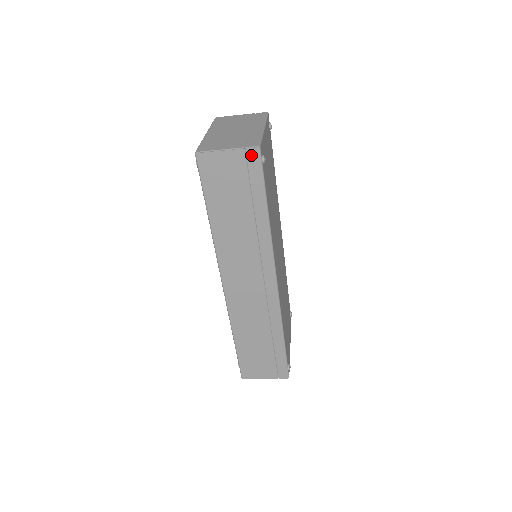
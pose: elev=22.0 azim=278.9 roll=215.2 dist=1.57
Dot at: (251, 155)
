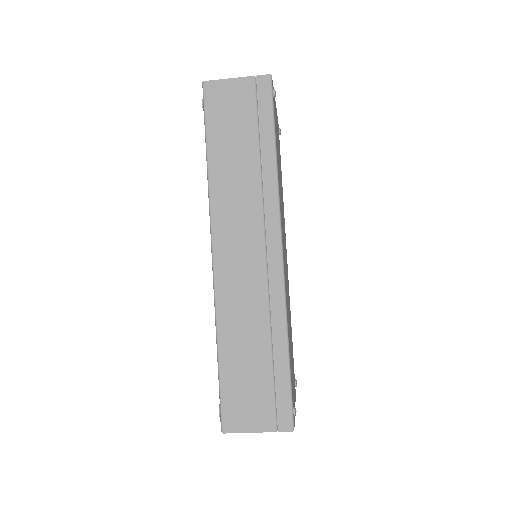
Dot at: (261, 83)
